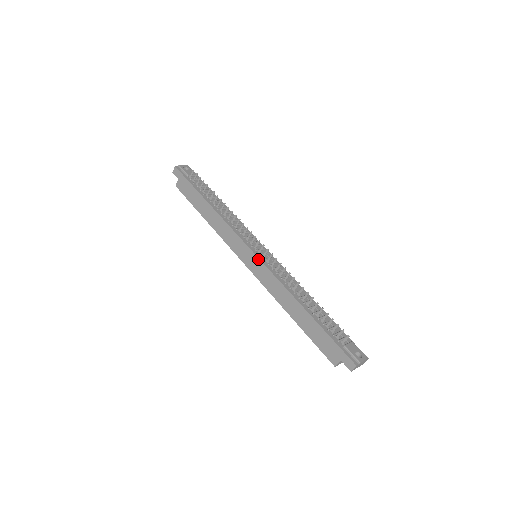
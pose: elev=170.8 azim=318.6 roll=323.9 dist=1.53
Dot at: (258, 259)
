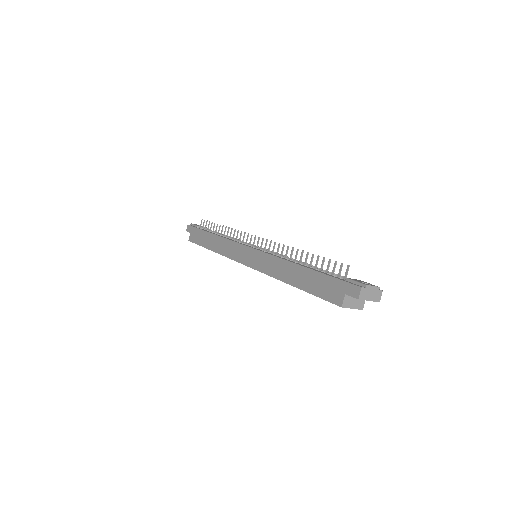
Dot at: (254, 250)
